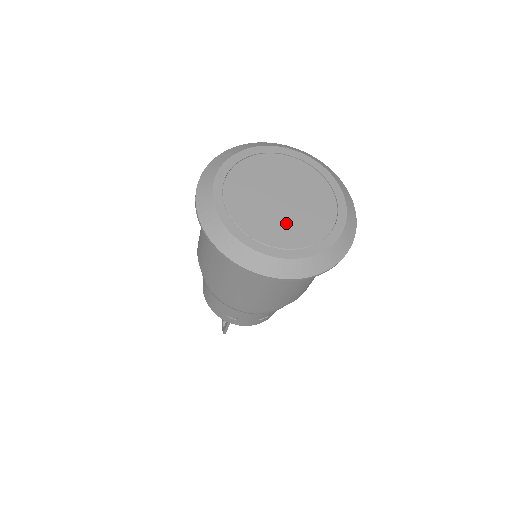
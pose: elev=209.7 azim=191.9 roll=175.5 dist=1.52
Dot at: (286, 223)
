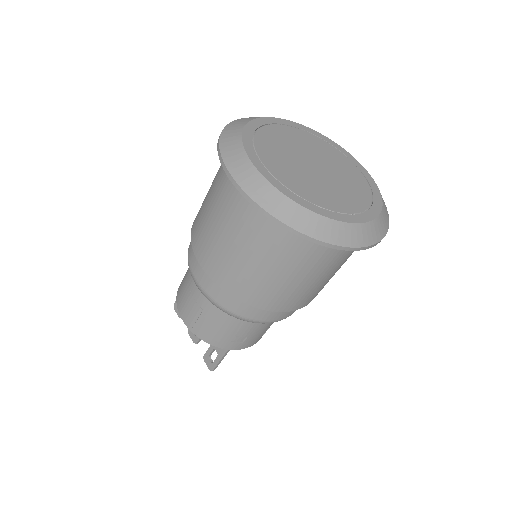
Dot at: (337, 189)
